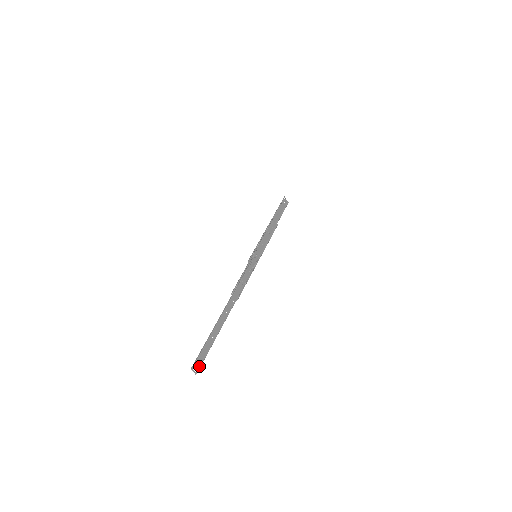
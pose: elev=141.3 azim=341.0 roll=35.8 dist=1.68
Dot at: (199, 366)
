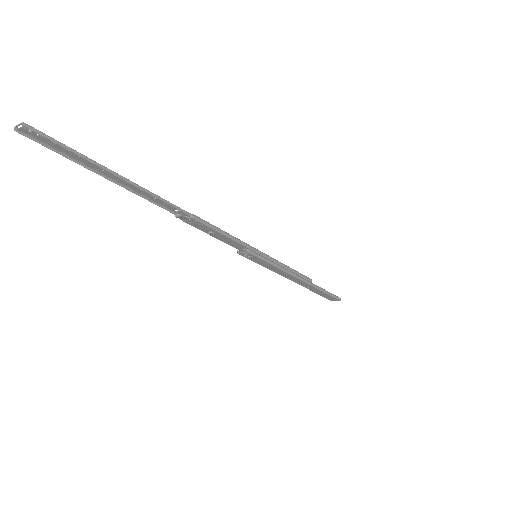
Dot at: (40, 133)
